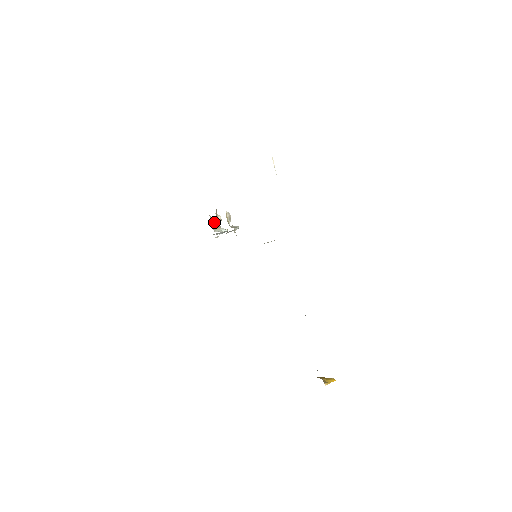
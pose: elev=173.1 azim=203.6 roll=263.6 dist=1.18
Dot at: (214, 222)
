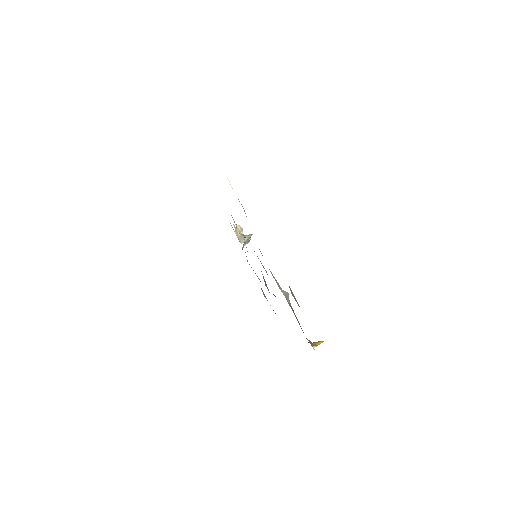
Dot at: occluded
